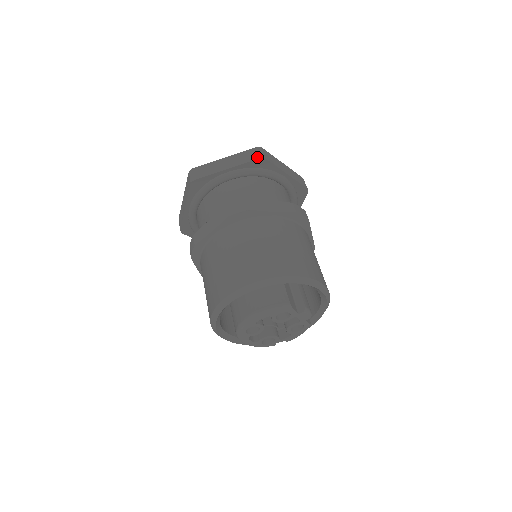
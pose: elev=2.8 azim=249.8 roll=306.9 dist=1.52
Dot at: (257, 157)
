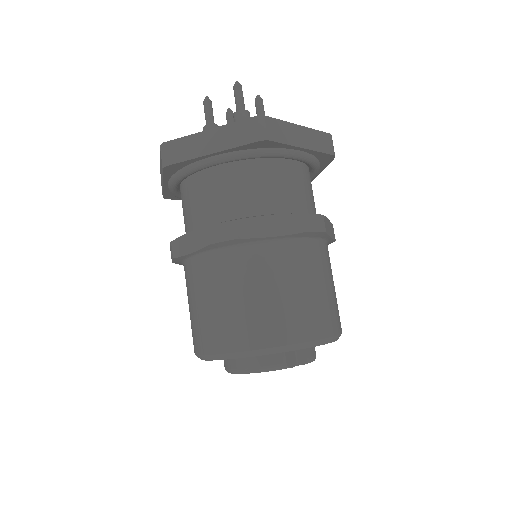
Dot at: (255, 138)
